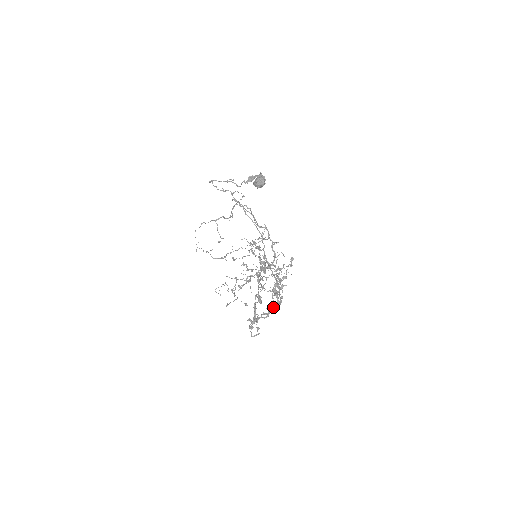
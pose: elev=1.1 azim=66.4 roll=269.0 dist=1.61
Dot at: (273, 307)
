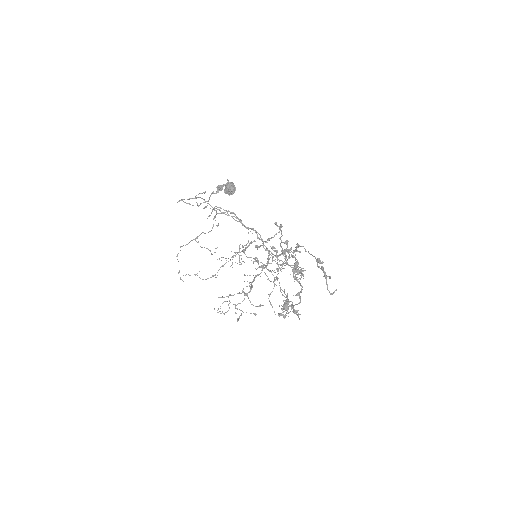
Dot at: (301, 292)
